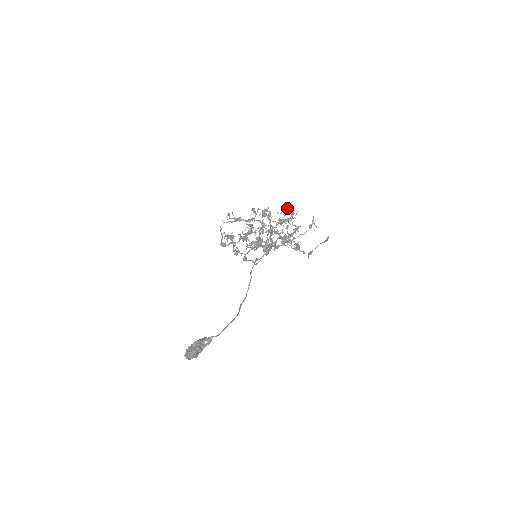
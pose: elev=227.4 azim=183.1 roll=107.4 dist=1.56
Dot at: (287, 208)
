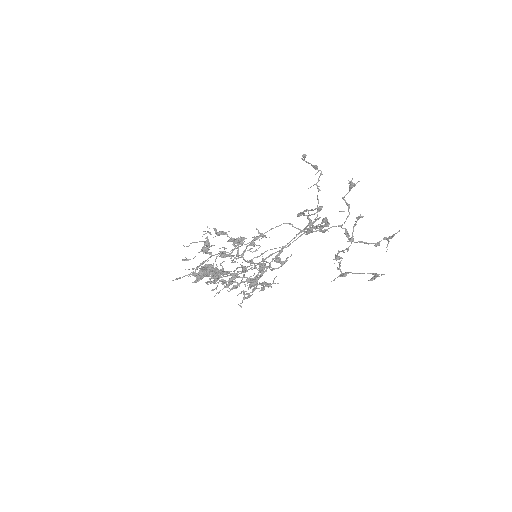
Dot at: occluded
